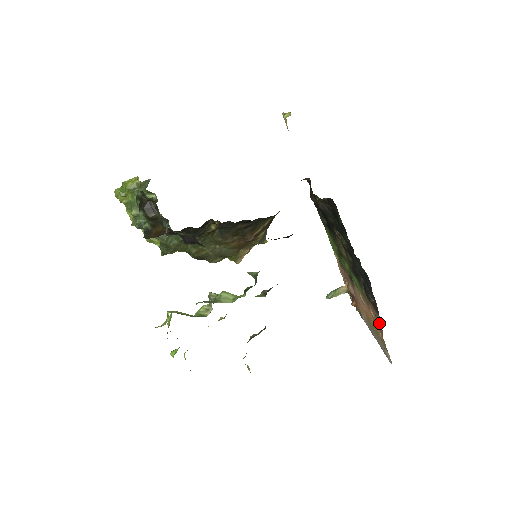
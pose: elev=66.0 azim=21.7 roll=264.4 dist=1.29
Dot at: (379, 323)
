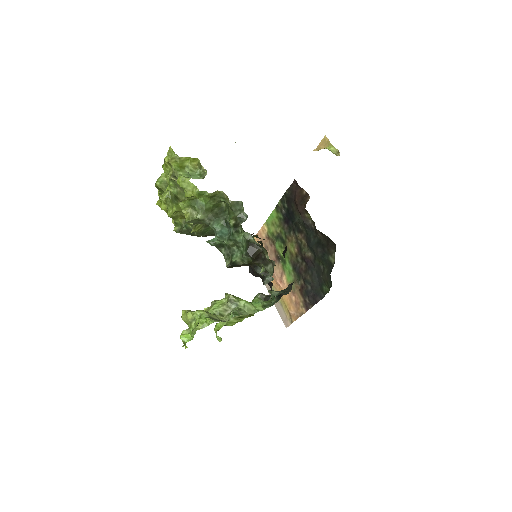
Dot at: (300, 311)
